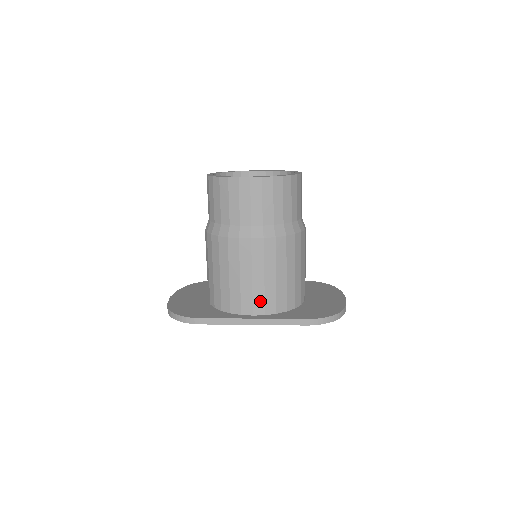
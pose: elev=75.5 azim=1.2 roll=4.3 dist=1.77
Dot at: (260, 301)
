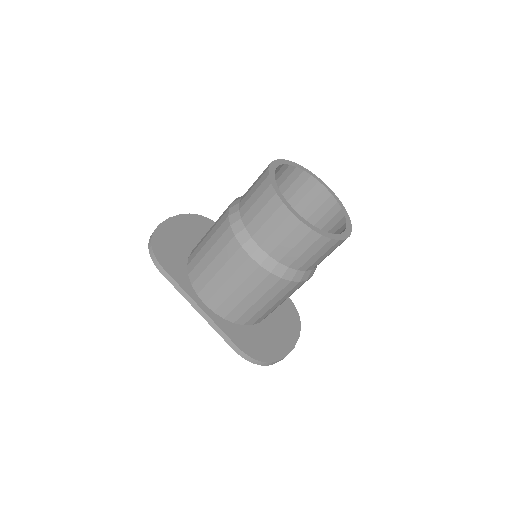
Dot at: (218, 301)
